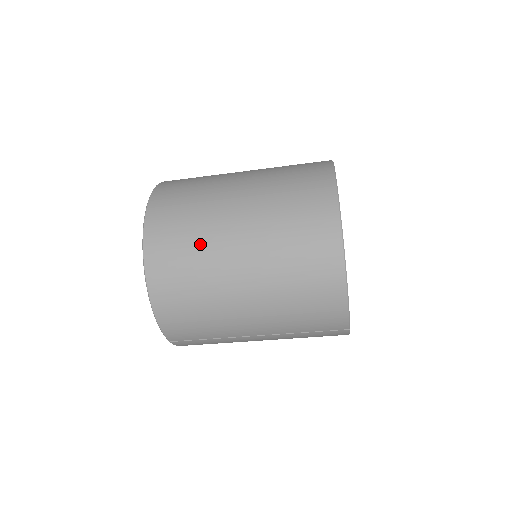
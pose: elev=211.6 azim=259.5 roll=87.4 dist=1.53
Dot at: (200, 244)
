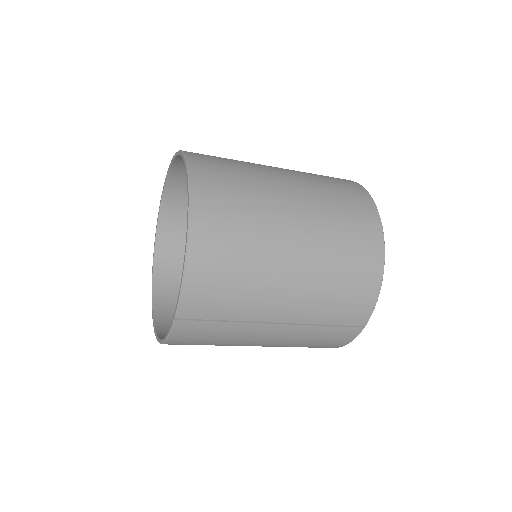
Dot at: (254, 199)
